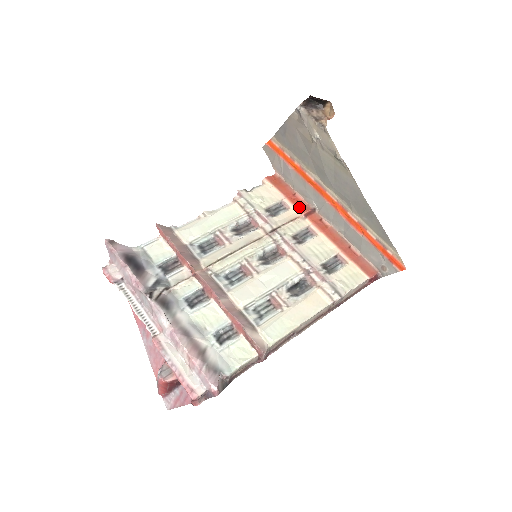
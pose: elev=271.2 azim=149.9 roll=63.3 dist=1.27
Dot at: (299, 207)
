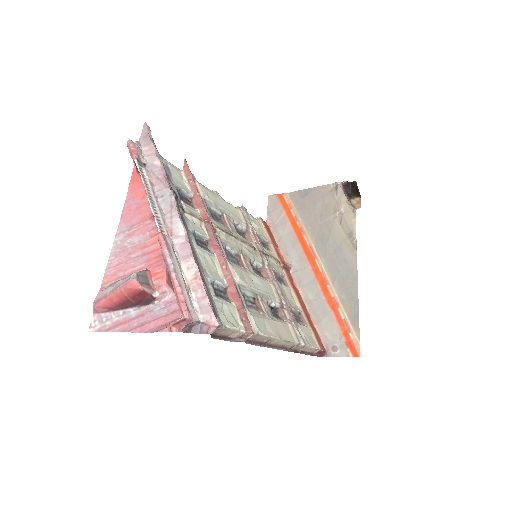
Dot at: (280, 257)
